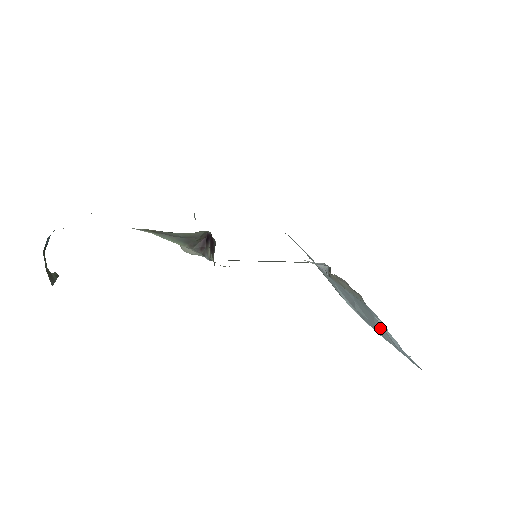
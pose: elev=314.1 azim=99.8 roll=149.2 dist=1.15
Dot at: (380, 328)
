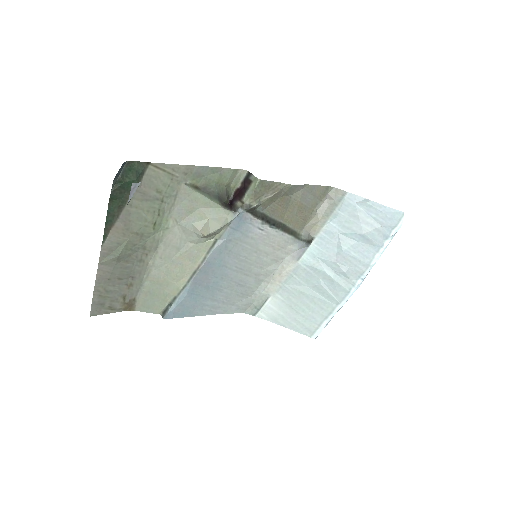
Dot at: (365, 219)
